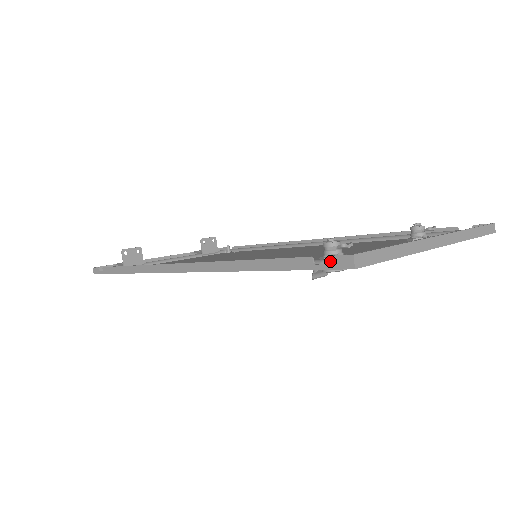
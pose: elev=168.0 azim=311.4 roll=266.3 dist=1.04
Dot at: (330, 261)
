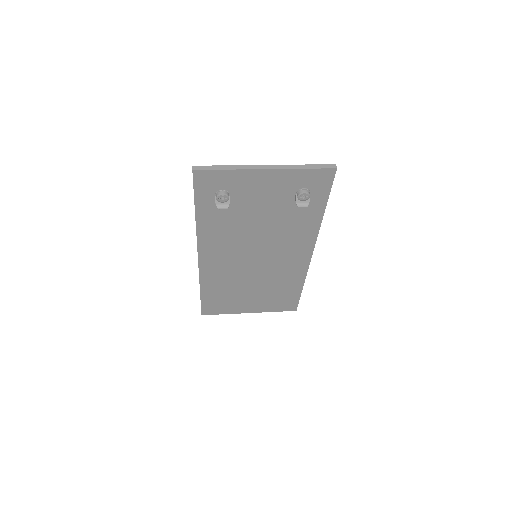
Dot at: (193, 177)
